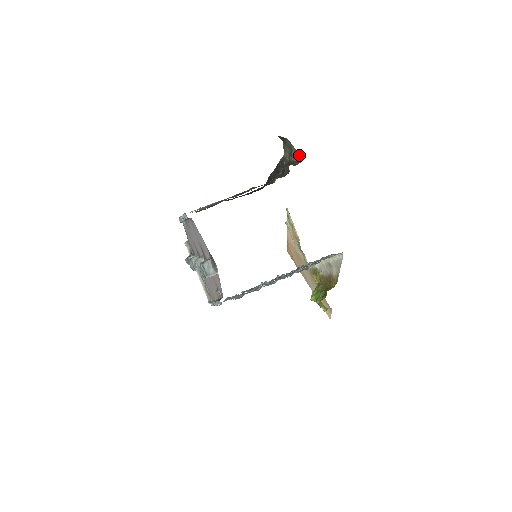
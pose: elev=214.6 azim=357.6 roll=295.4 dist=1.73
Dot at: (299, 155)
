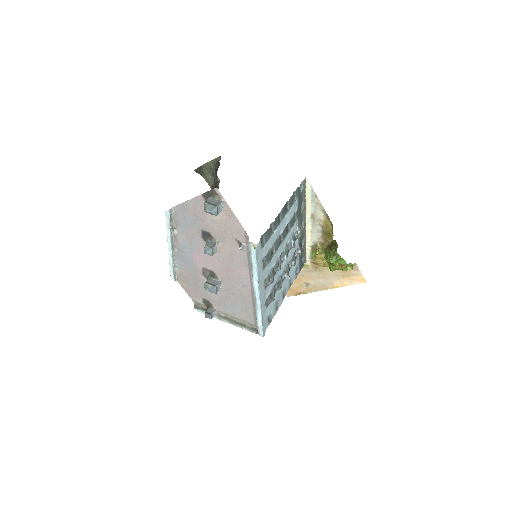
Dot at: (217, 159)
